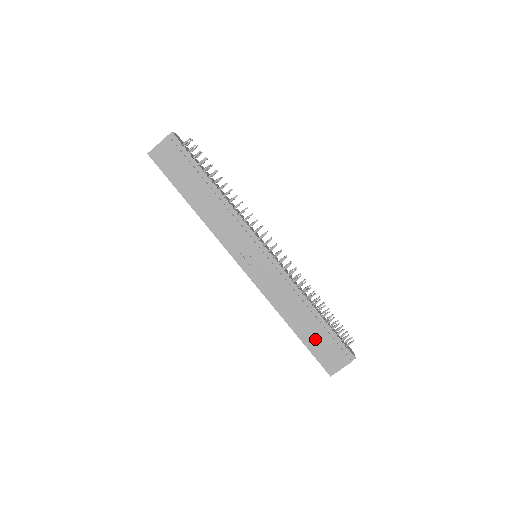
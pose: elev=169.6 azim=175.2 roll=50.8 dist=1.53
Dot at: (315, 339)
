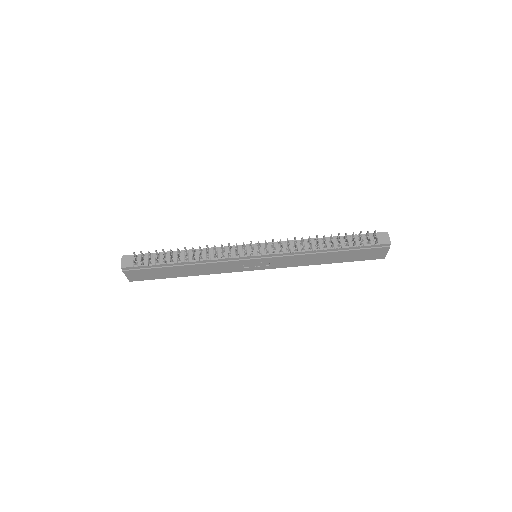
Dot at: (349, 257)
